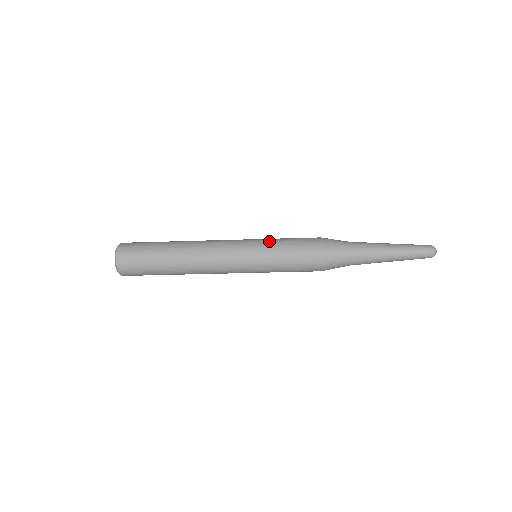
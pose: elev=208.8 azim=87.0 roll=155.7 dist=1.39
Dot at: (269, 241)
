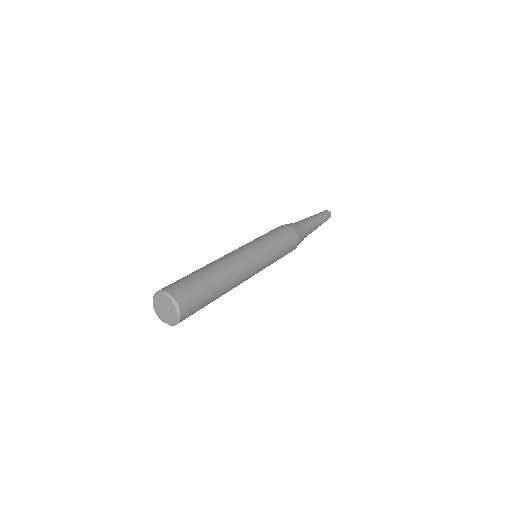
Dot at: (273, 246)
